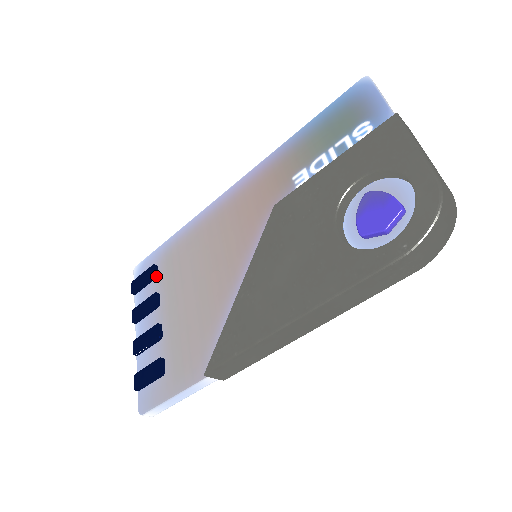
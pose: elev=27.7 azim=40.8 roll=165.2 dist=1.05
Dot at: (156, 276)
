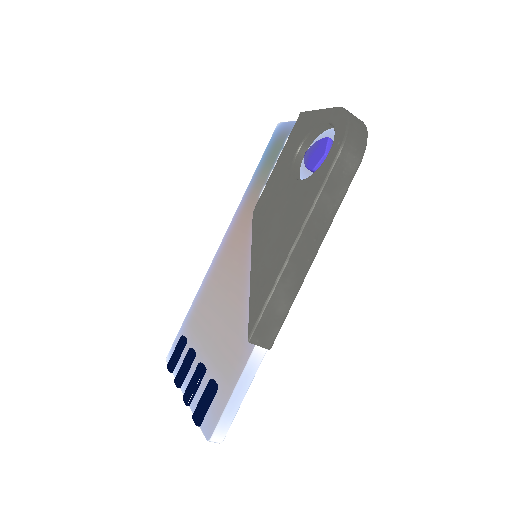
Dot at: (186, 341)
